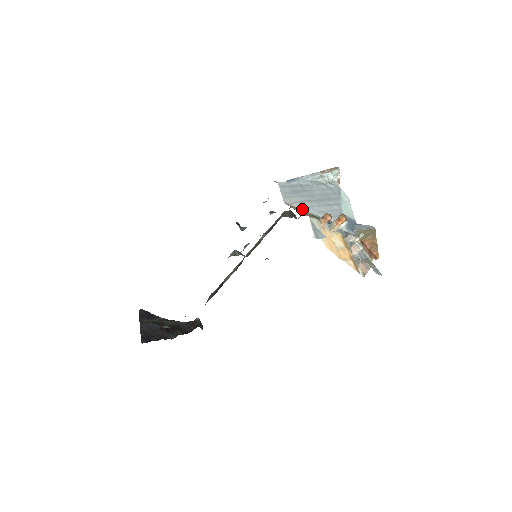
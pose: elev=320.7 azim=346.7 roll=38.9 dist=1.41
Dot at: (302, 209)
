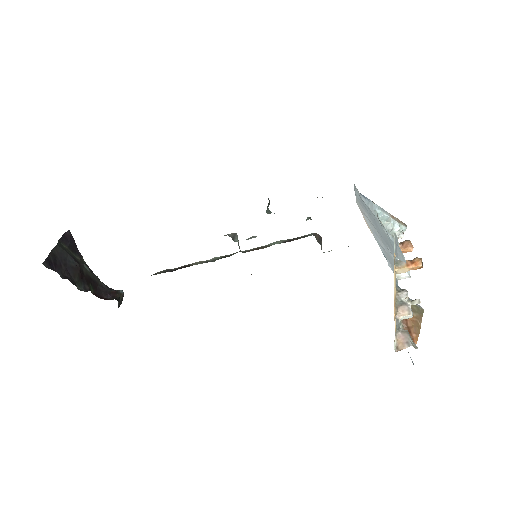
Dot at: (368, 226)
